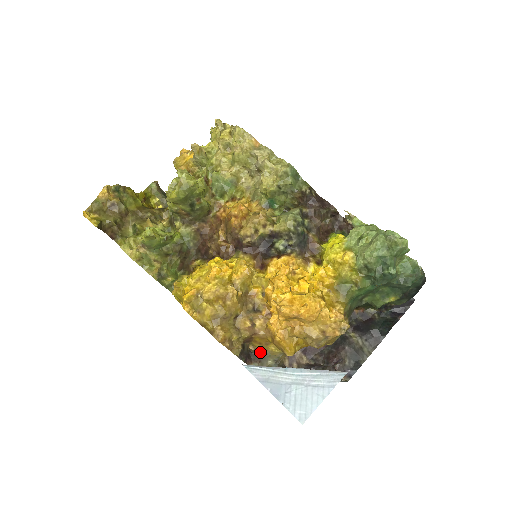
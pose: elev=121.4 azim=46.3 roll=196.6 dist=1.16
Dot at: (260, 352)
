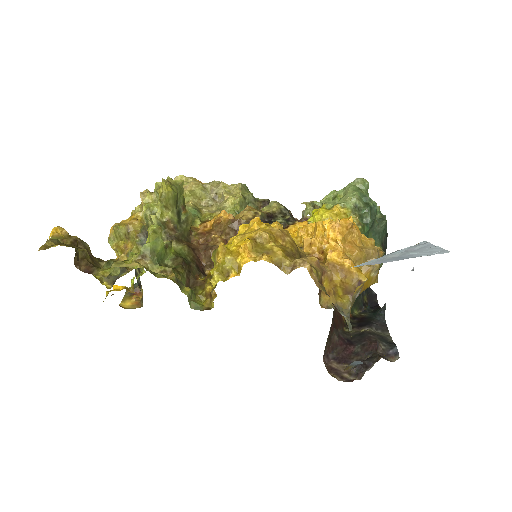
Dot at: (333, 307)
